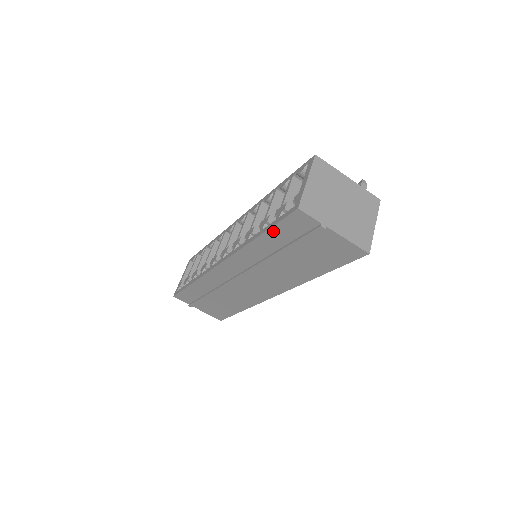
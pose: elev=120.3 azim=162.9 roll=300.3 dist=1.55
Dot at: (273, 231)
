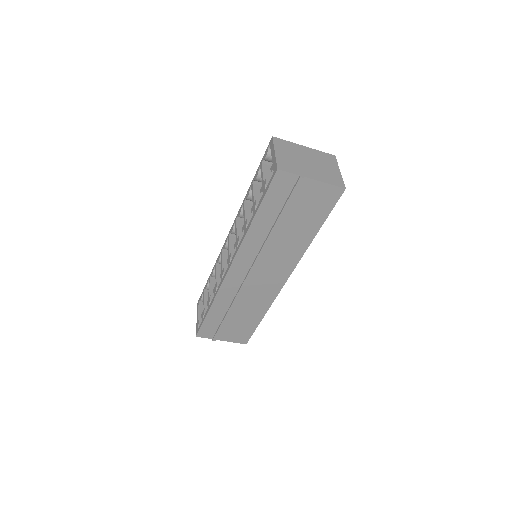
Dot at: (264, 204)
